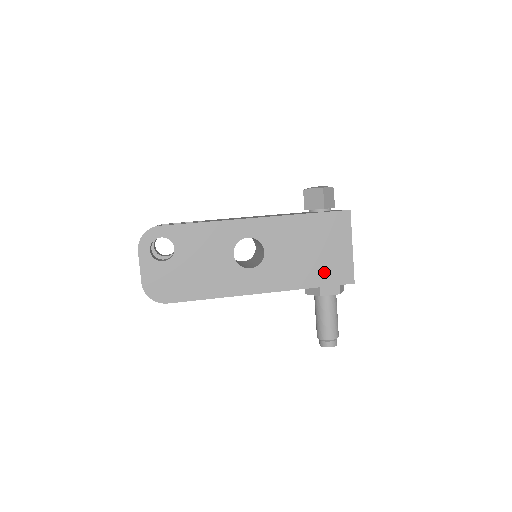
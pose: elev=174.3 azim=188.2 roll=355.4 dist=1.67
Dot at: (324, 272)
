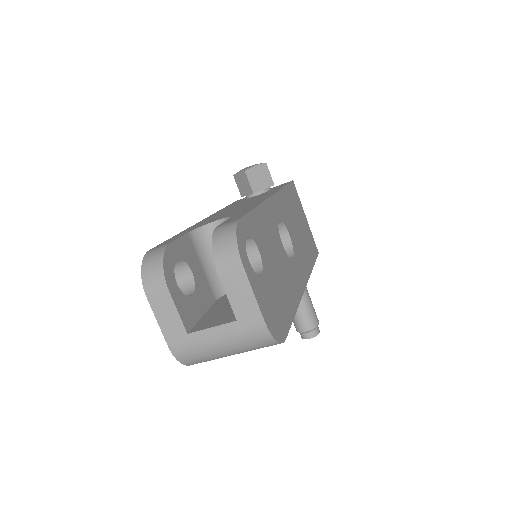
Dot at: (310, 247)
